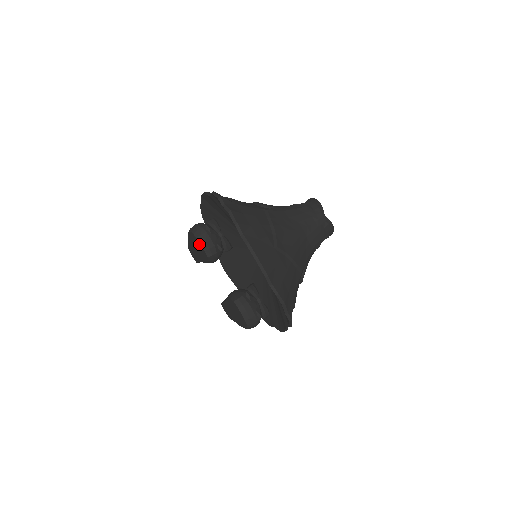
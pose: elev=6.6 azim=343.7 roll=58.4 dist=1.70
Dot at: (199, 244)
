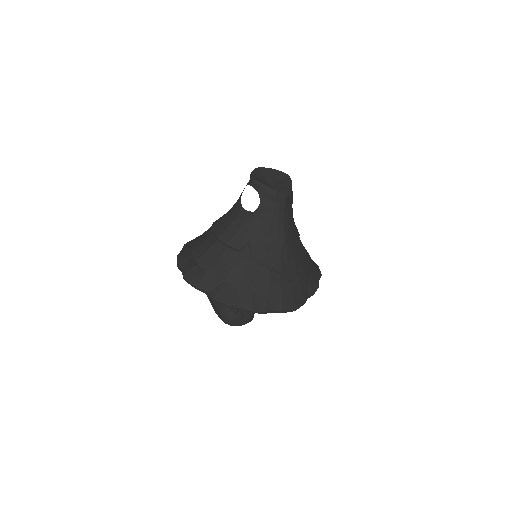
Dot at: occluded
